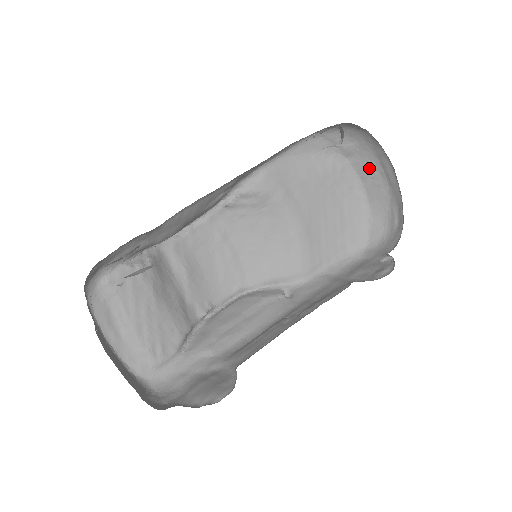
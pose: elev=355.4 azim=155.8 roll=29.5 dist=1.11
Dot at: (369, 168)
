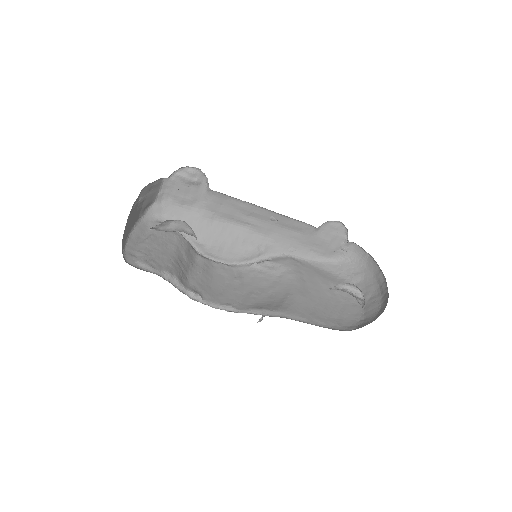
Dot at: (369, 290)
